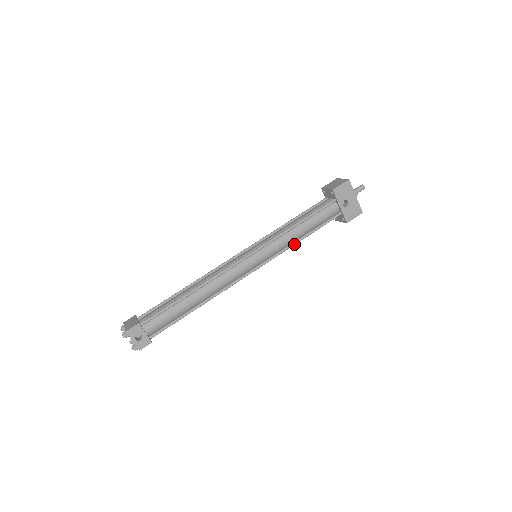
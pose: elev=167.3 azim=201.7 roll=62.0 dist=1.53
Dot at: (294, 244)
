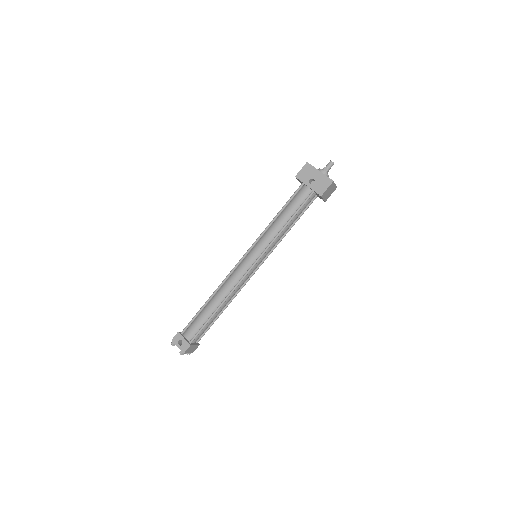
Dot at: (279, 233)
